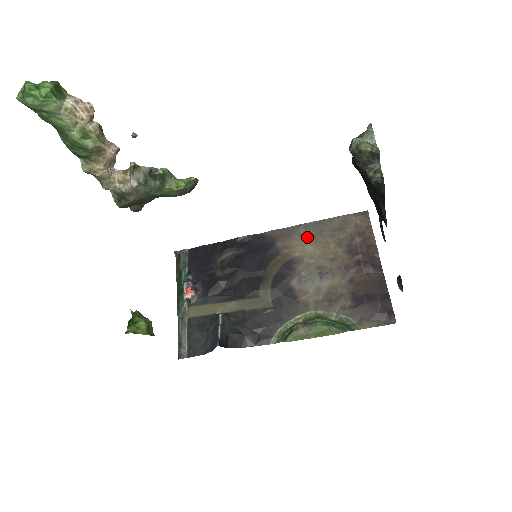
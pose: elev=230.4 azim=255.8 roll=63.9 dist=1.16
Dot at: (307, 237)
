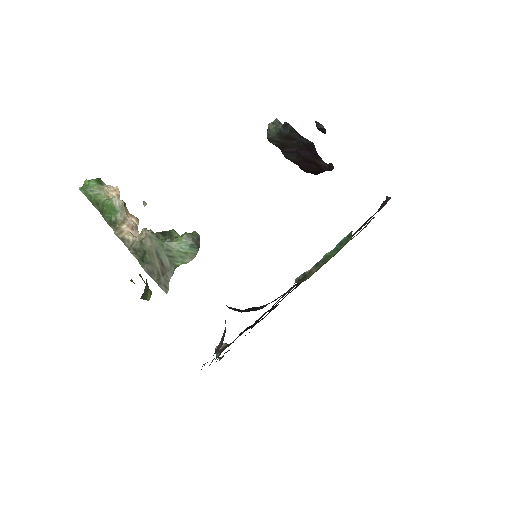
Dot at: occluded
